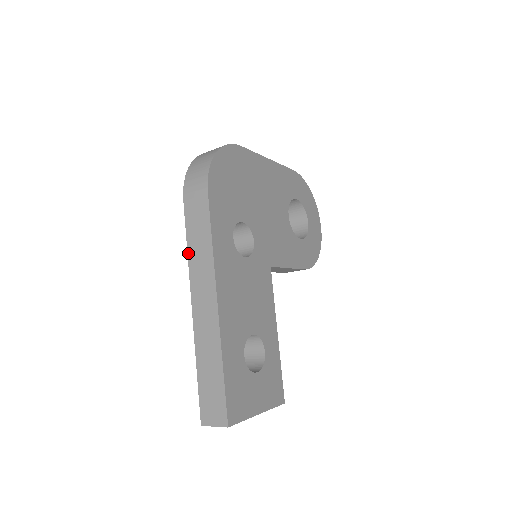
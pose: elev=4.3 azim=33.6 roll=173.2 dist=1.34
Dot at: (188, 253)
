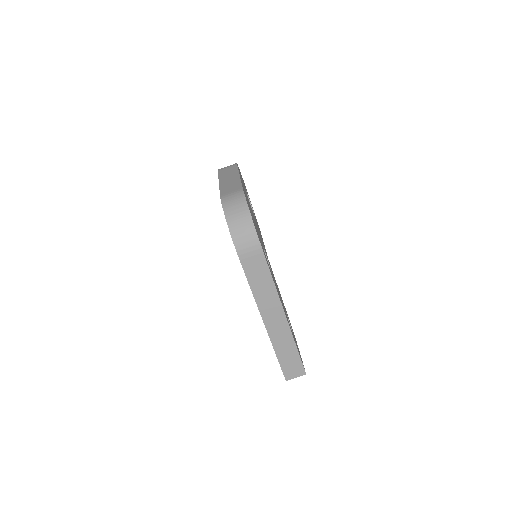
Dot at: (253, 293)
